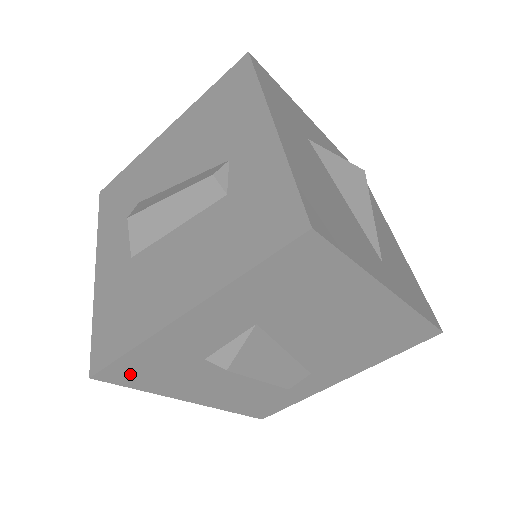
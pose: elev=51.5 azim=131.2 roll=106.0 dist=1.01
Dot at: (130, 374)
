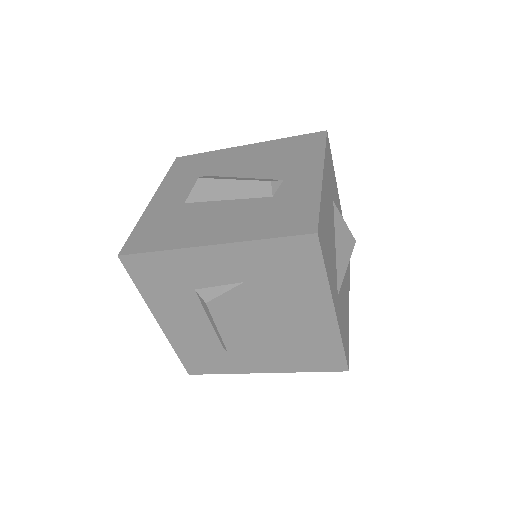
Dot at: (143, 270)
